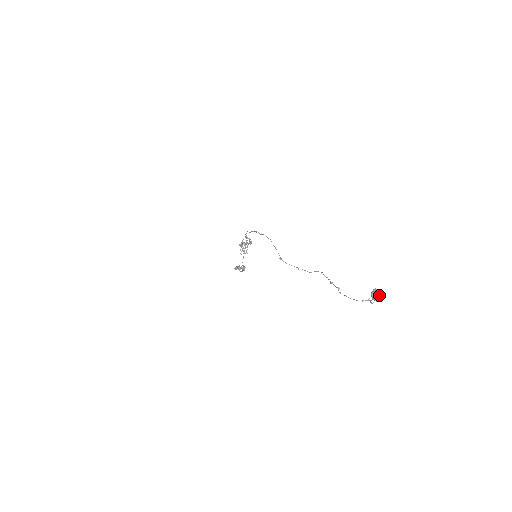
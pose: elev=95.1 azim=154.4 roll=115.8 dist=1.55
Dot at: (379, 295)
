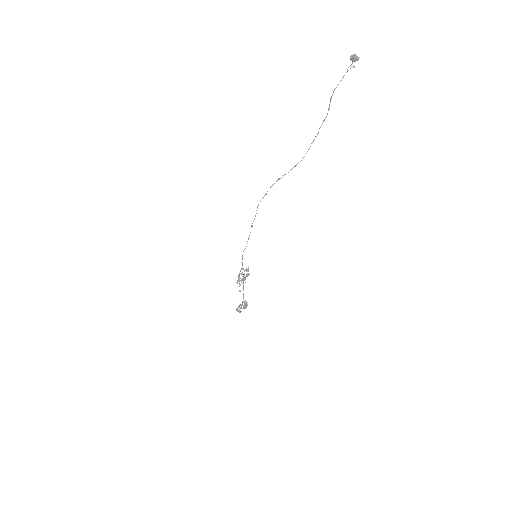
Dot at: (356, 55)
